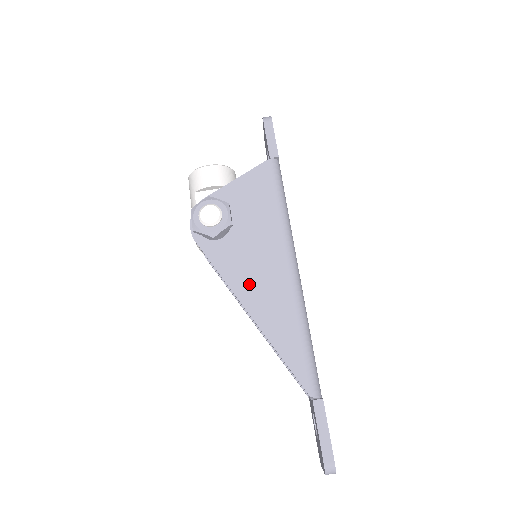
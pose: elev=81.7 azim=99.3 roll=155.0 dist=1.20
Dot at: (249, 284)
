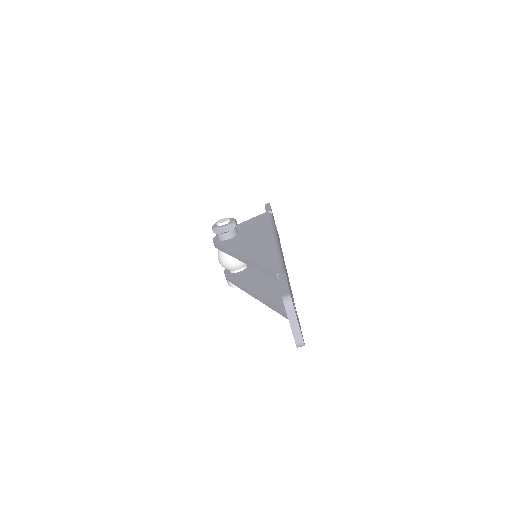
Dot at: (244, 248)
